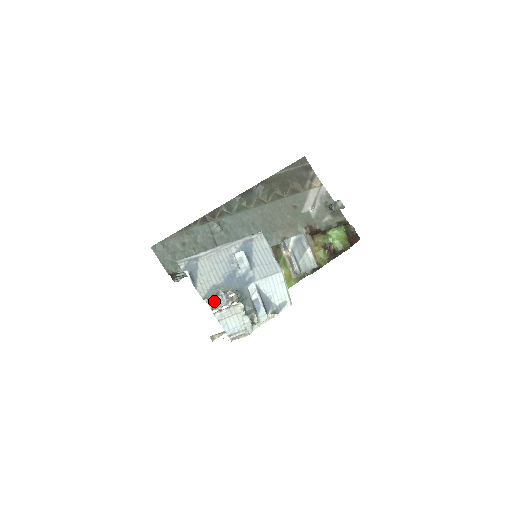
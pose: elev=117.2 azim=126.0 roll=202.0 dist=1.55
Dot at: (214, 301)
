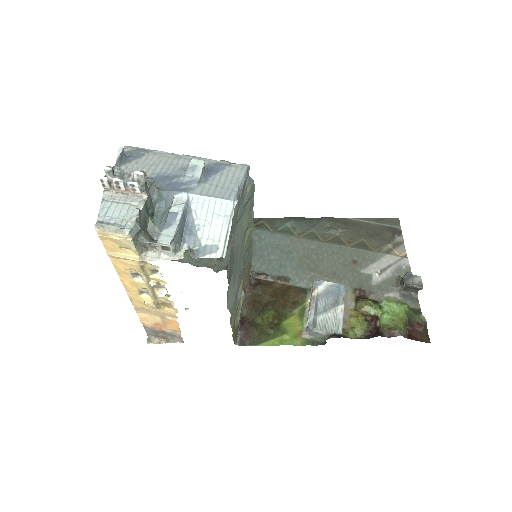
Dot at: (116, 175)
